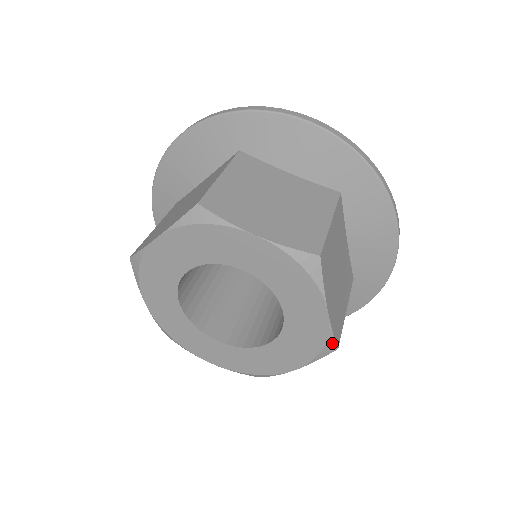
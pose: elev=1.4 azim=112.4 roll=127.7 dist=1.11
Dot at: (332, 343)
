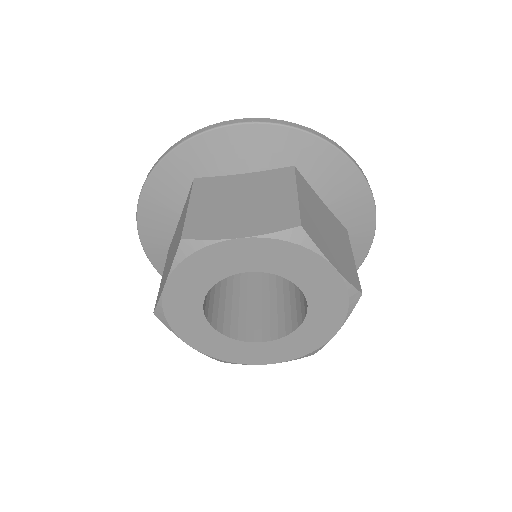
Dot at: (354, 292)
